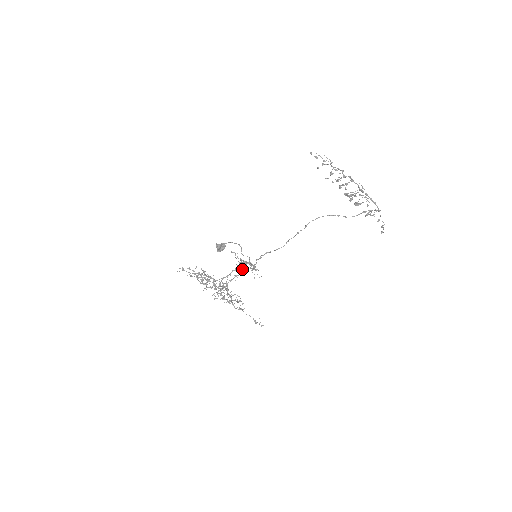
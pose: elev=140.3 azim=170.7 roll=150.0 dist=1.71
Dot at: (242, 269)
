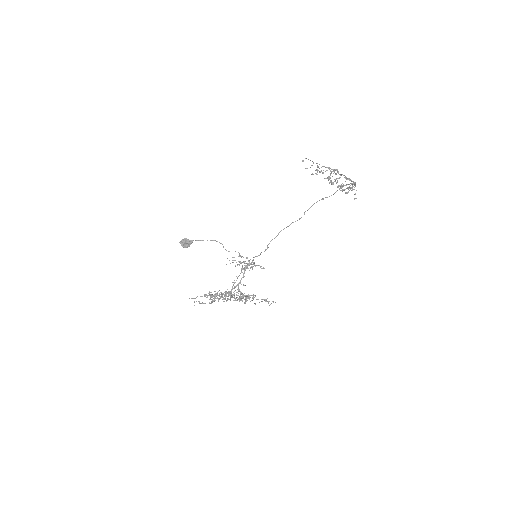
Dot at: (242, 269)
